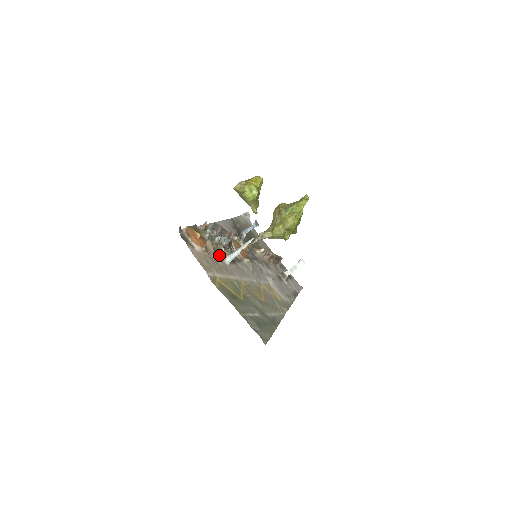
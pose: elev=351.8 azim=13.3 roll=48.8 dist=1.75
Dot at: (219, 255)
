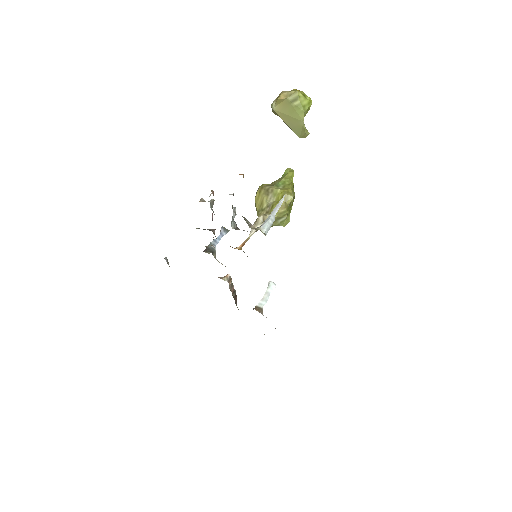
Dot at: occluded
